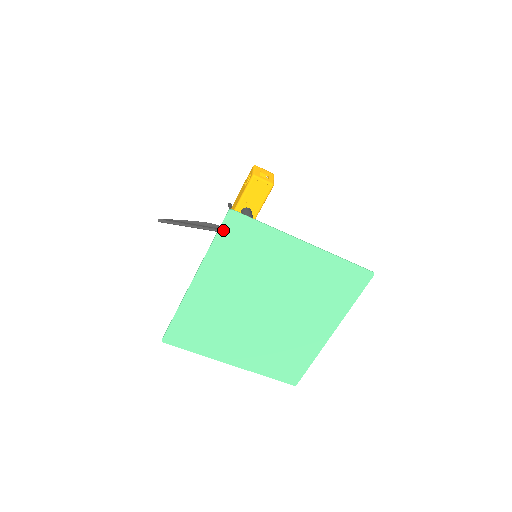
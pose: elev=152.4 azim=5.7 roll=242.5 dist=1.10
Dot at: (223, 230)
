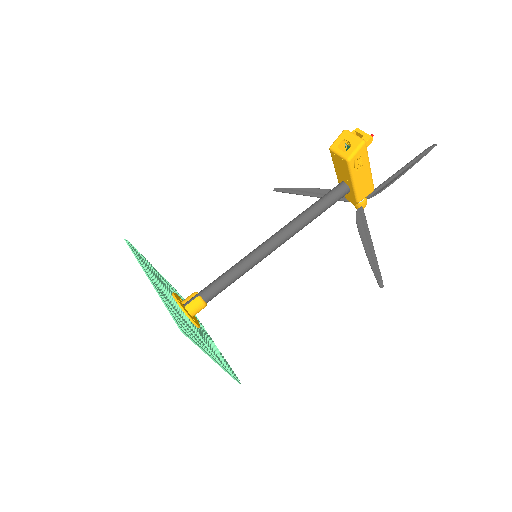
Dot at: occluded
